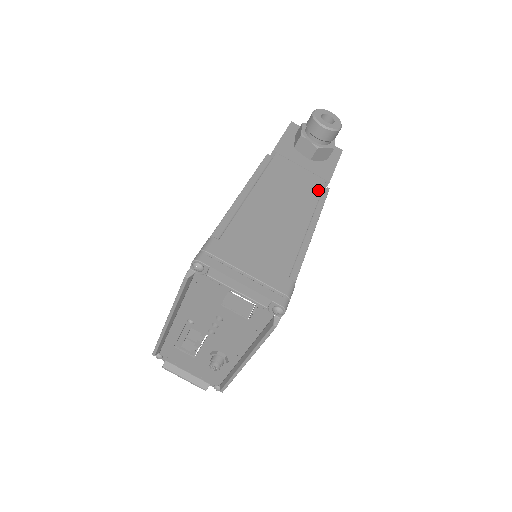
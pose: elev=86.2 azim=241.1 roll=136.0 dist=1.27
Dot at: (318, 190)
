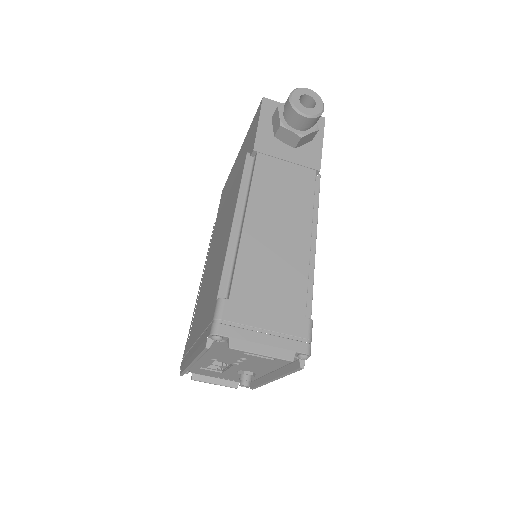
Dot at: (311, 188)
